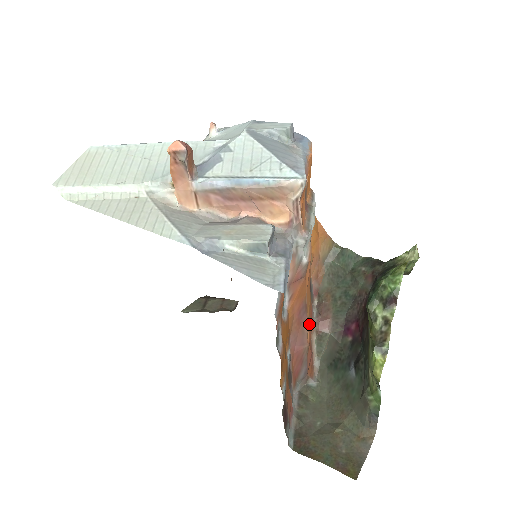
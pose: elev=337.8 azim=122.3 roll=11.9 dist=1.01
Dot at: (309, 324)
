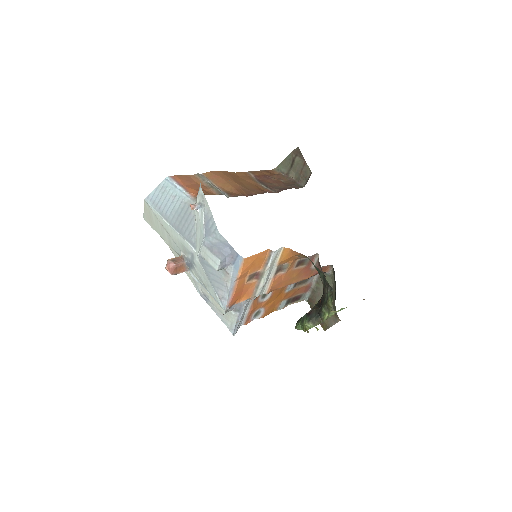
Dot at: (303, 276)
